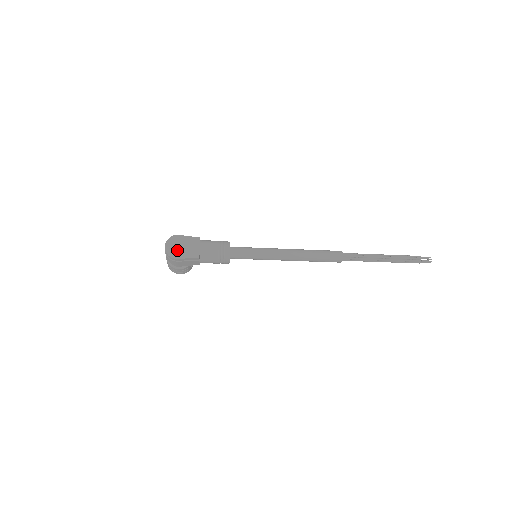
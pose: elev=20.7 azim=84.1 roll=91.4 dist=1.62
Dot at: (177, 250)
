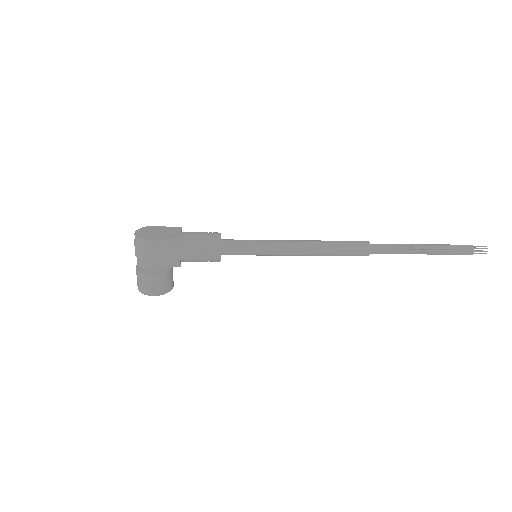
Dot at: (150, 234)
